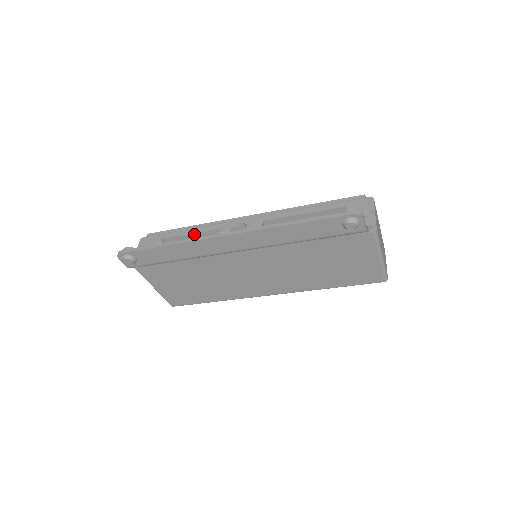
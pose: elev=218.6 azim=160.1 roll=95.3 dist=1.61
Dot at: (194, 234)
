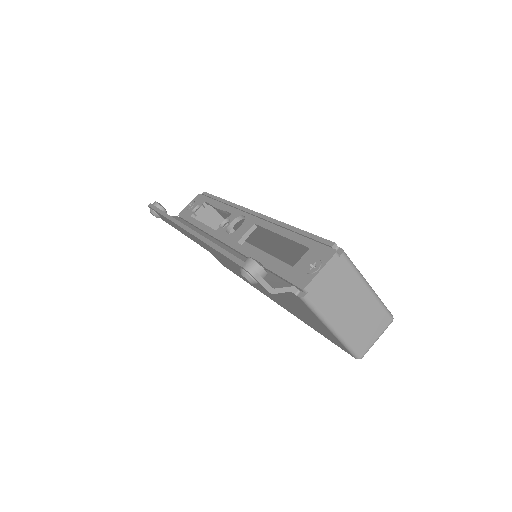
Dot at: (218, 209)
